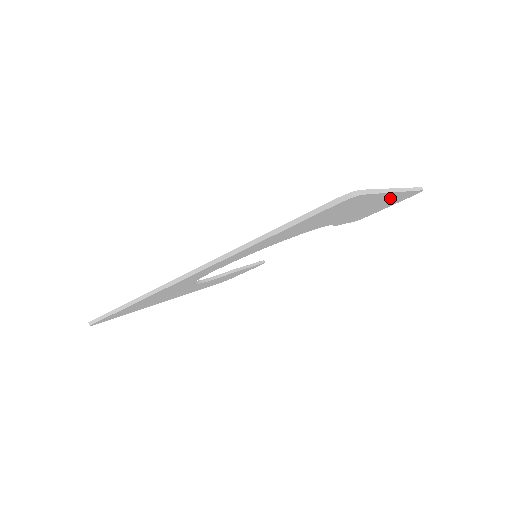
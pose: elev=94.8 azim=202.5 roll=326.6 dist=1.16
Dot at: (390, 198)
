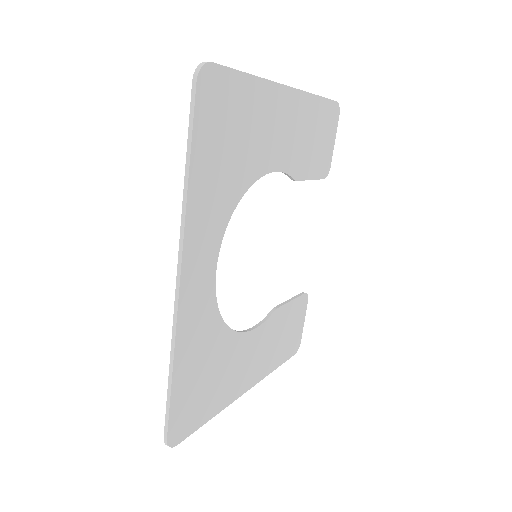
Dot at: (297, 107)
